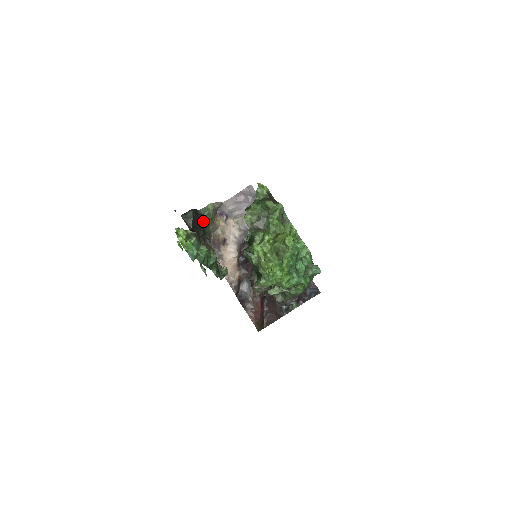
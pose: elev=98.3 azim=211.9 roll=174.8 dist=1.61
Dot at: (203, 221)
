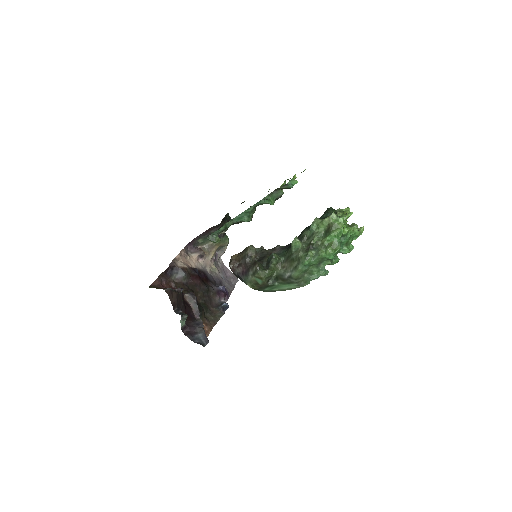
Dot at: occluded
